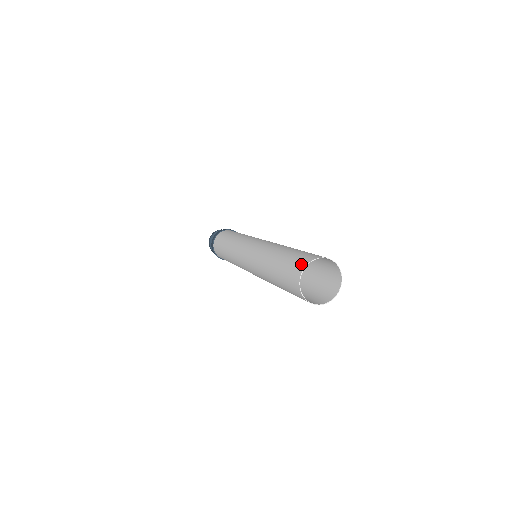
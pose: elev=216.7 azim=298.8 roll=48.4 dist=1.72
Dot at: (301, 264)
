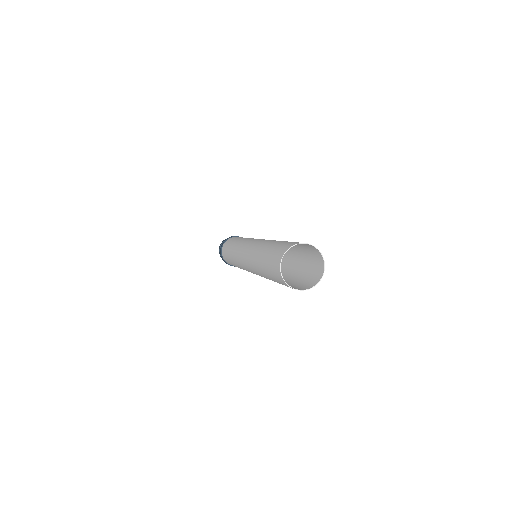
Dot at: (278, 258)
